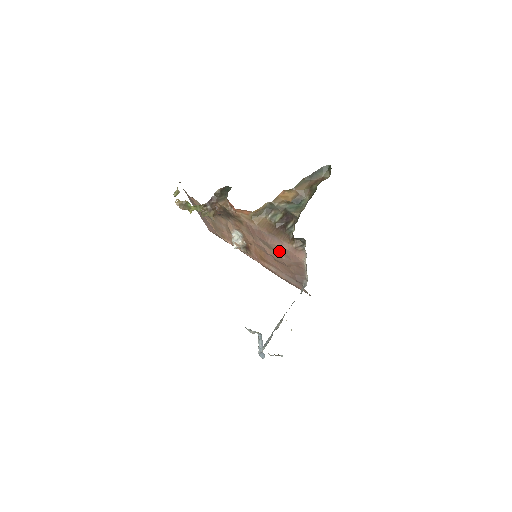
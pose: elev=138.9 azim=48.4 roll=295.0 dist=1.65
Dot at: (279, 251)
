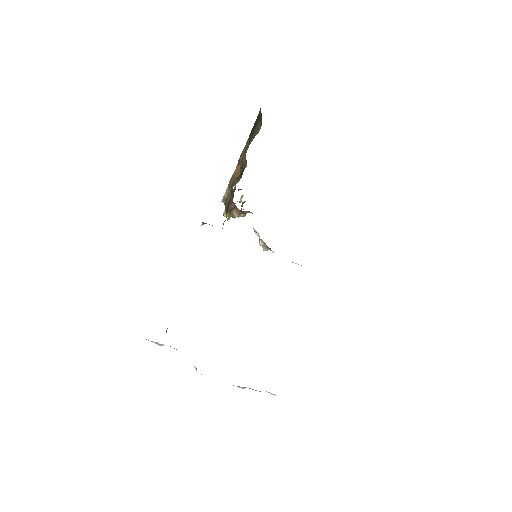
Dot at: occluded
